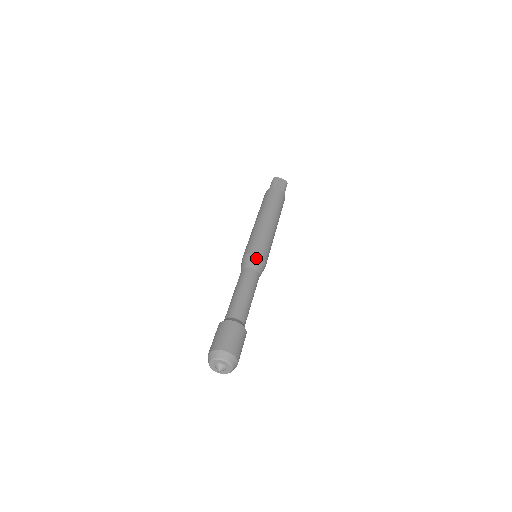
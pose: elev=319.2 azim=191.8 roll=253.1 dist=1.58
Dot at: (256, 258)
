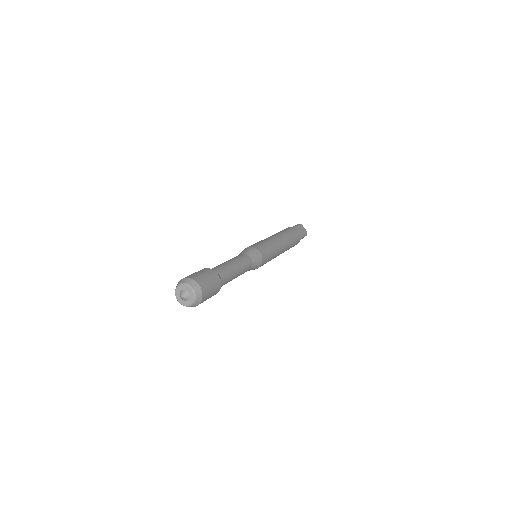
Dot at: (243, 250)
